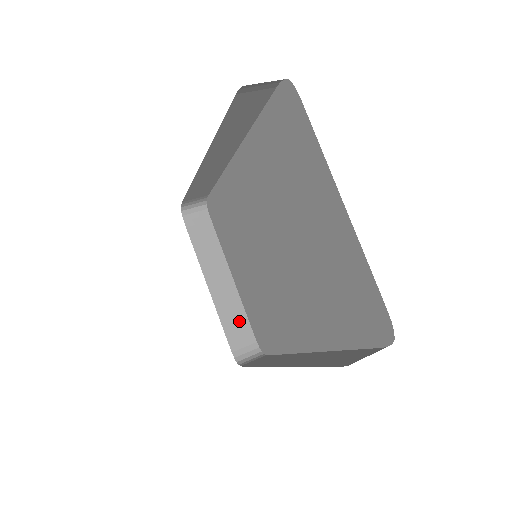
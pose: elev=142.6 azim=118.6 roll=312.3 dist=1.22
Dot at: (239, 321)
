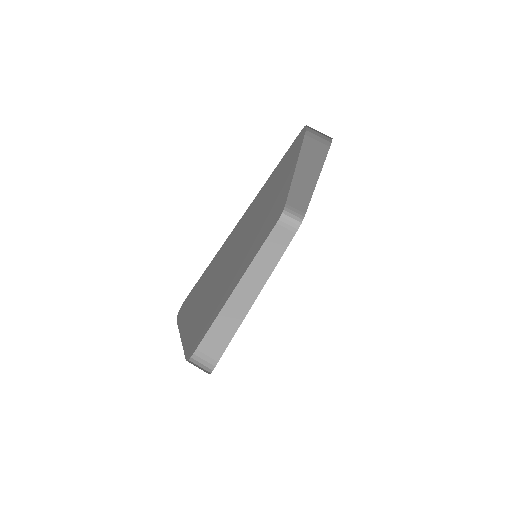
Dot at: (301, 202)
